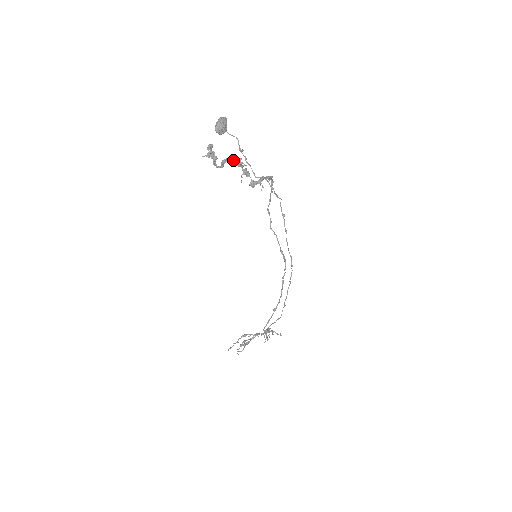
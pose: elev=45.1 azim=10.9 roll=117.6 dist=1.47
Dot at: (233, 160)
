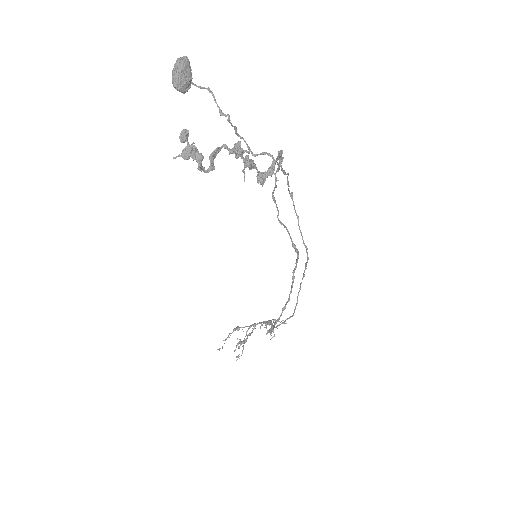
Dot at: (227, 149)
